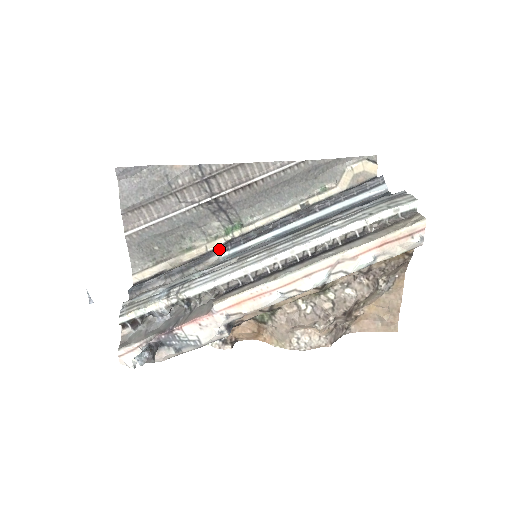
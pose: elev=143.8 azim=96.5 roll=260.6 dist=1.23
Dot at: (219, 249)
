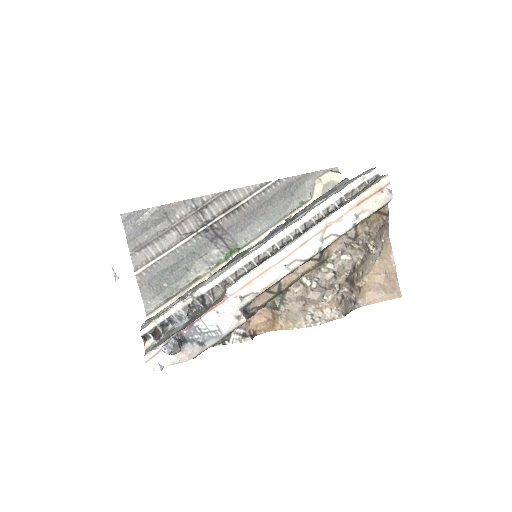
Dot at: (222, 268)
